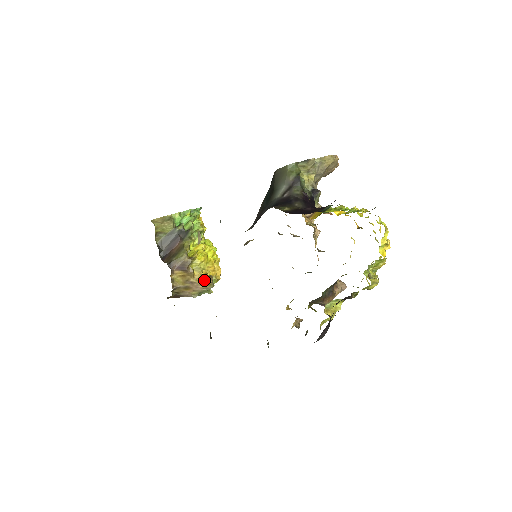
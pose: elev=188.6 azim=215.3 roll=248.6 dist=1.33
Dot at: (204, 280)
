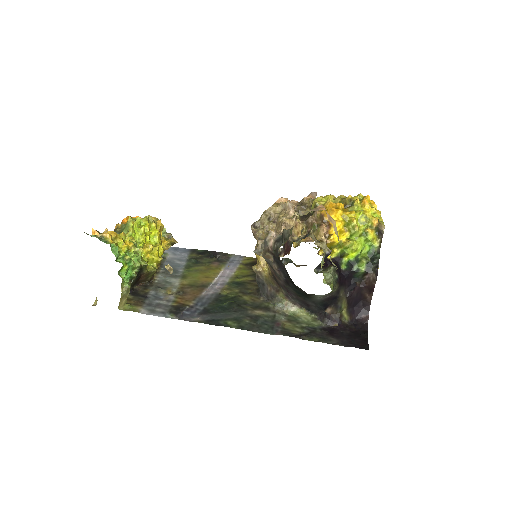
Dot at: occluded
